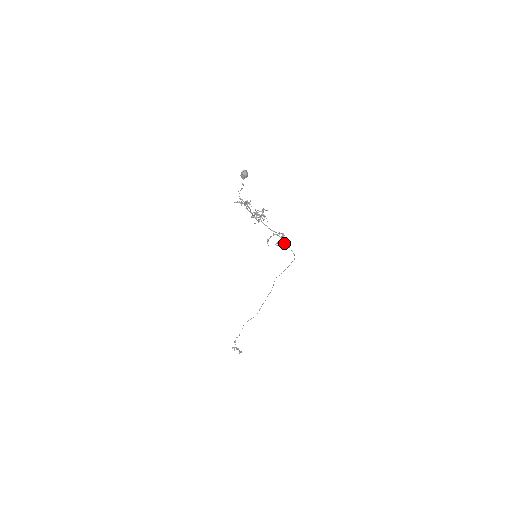
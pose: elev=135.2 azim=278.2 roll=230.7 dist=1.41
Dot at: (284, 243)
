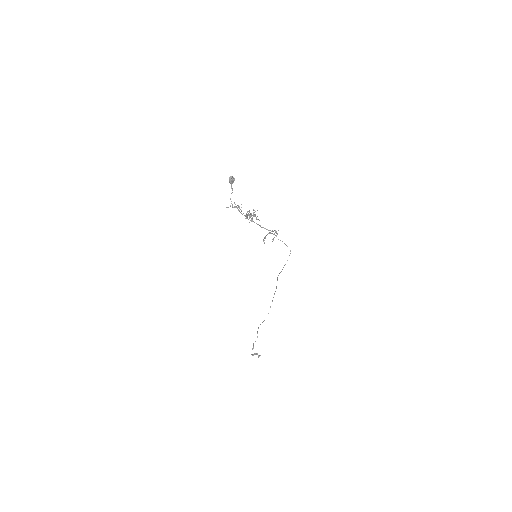
Dot at: (278, 239)
